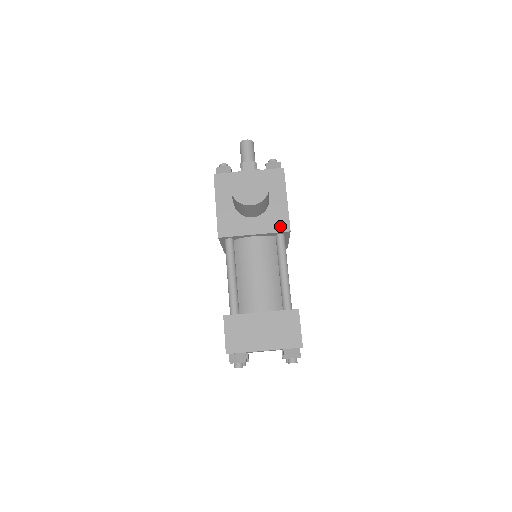
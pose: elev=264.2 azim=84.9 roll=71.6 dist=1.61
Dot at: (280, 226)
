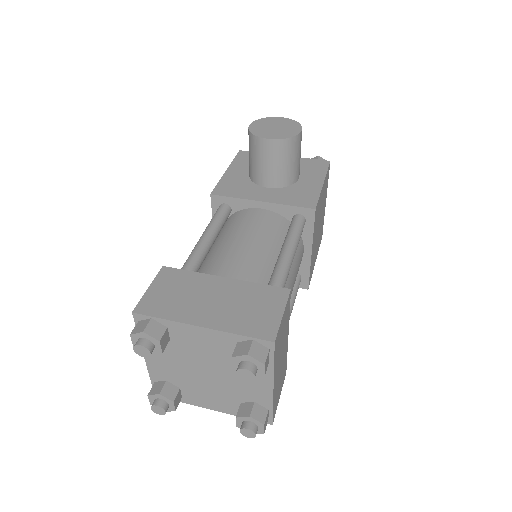
Dot at: (302, 202)
